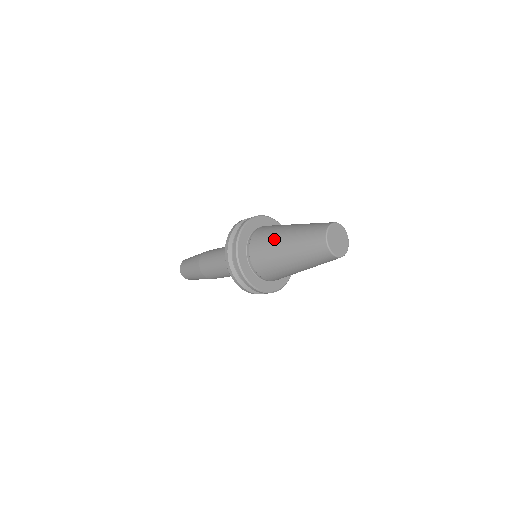
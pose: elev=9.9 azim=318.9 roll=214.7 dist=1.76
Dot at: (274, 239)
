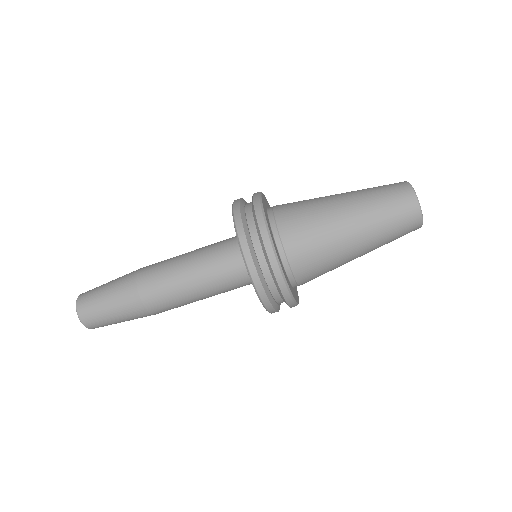
Dot at: (322, 206)
